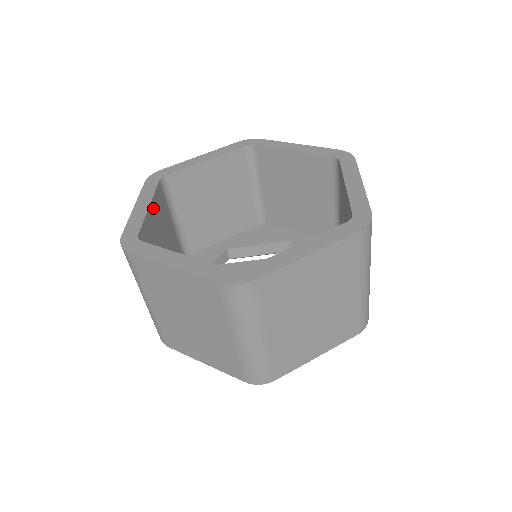
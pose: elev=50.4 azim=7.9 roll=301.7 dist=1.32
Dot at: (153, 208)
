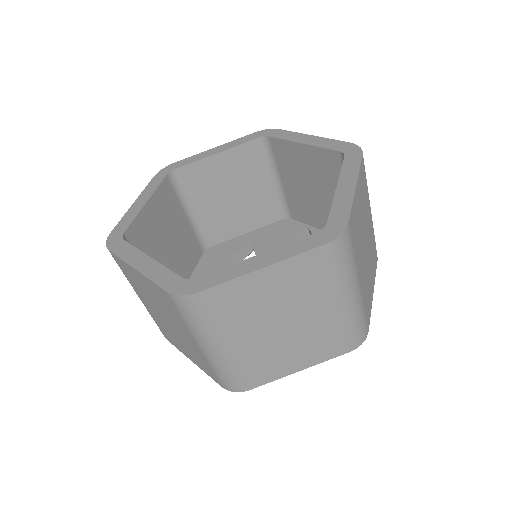
Dot at: occluded
